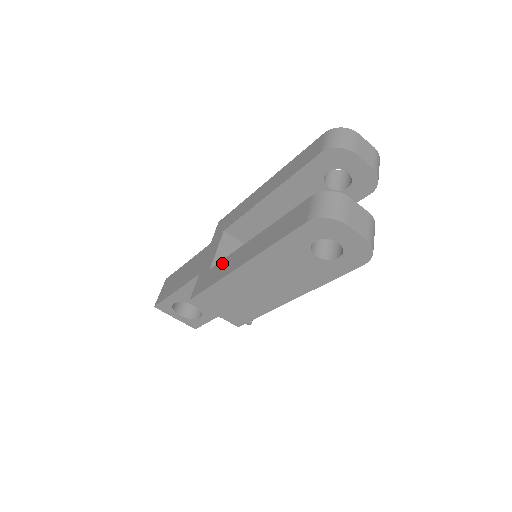
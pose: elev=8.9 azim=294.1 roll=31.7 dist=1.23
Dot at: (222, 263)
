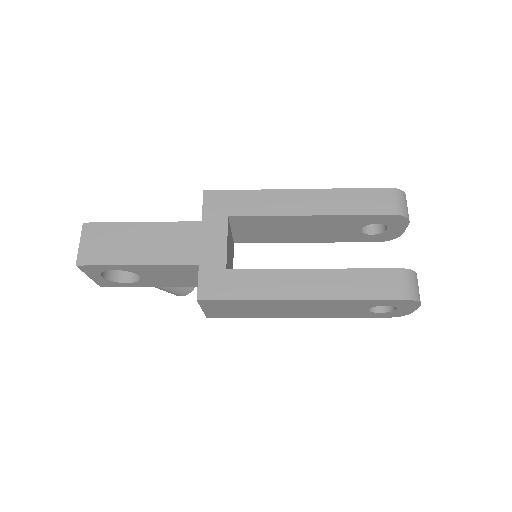
Dot at: (255, 275)
